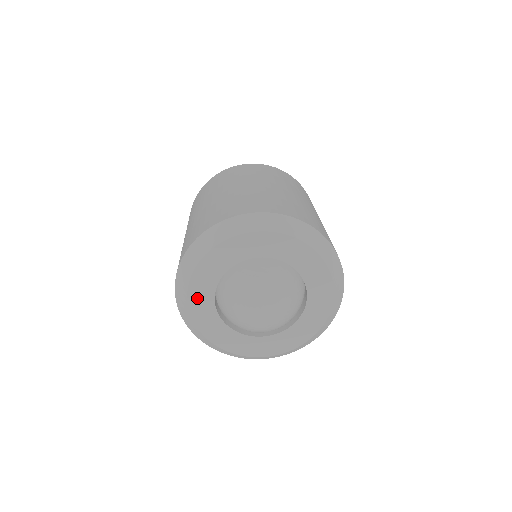
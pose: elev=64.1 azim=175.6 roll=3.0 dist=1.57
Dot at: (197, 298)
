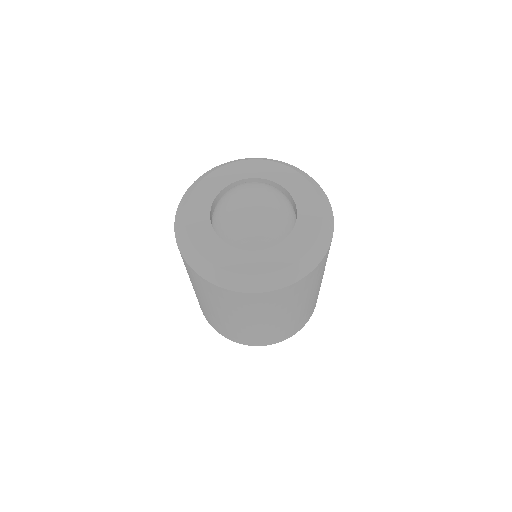
Dot at: (194, 218)
